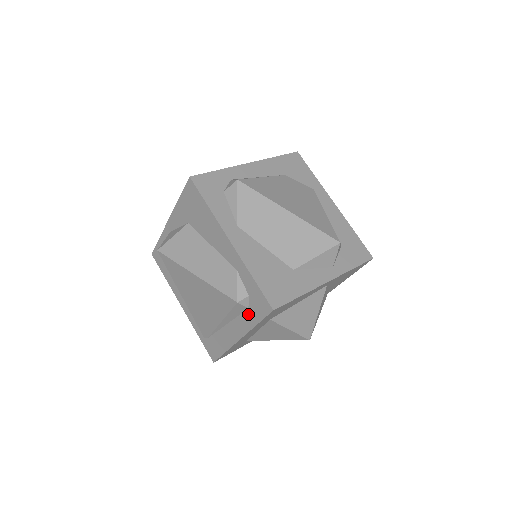
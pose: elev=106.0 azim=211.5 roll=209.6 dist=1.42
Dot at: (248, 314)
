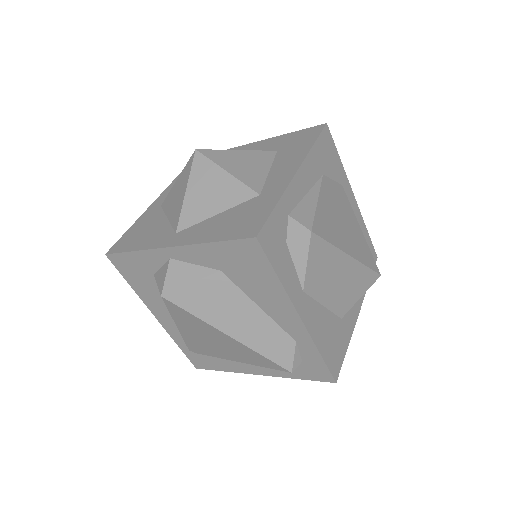
Dot at: occluded
